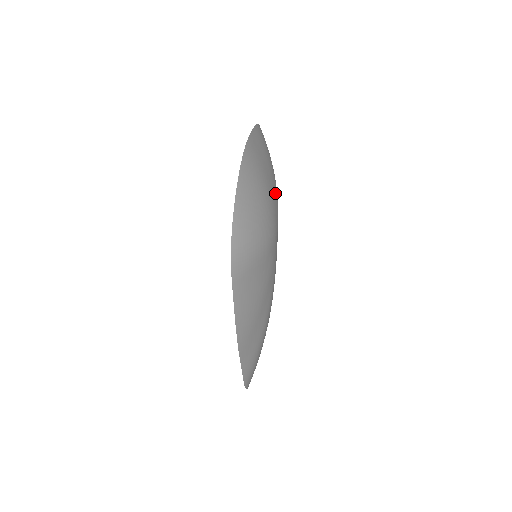
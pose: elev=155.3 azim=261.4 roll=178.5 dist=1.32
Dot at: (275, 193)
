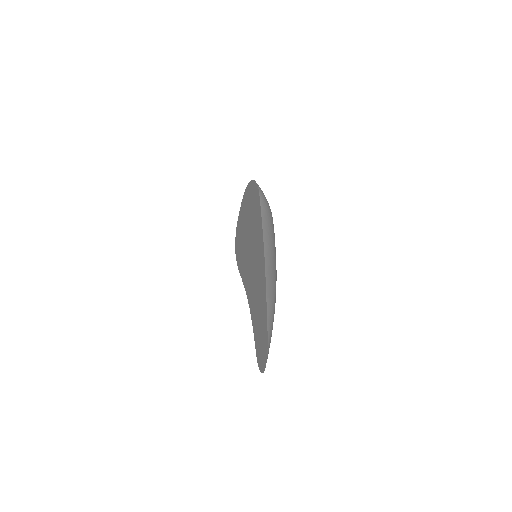
Dot at: occluded
